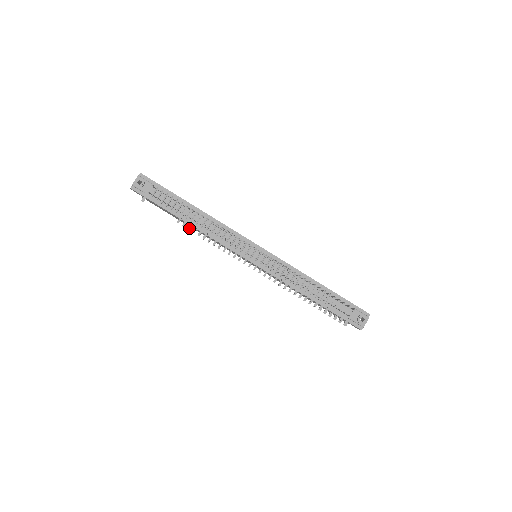
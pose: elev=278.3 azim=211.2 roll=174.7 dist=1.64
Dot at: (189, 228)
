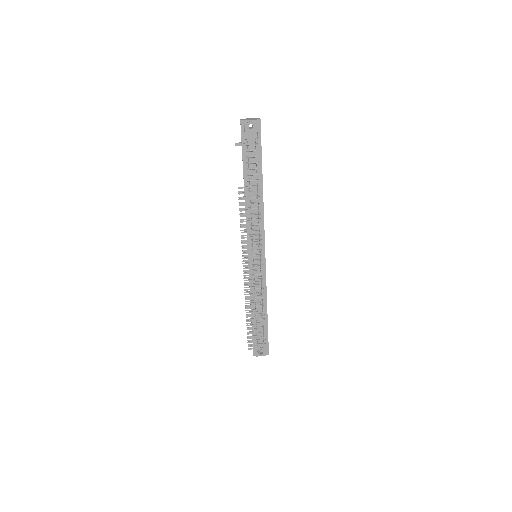
Dot at: (241, 197)
